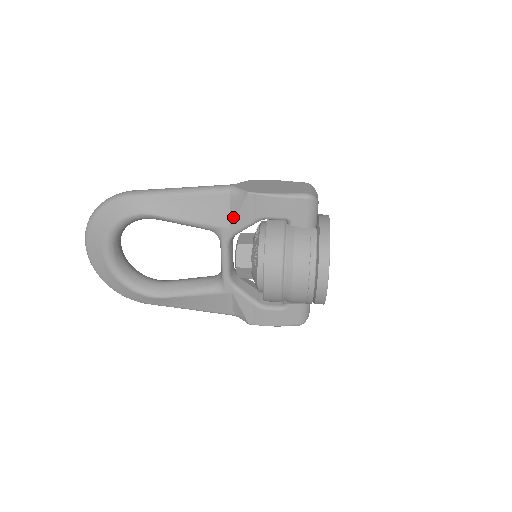
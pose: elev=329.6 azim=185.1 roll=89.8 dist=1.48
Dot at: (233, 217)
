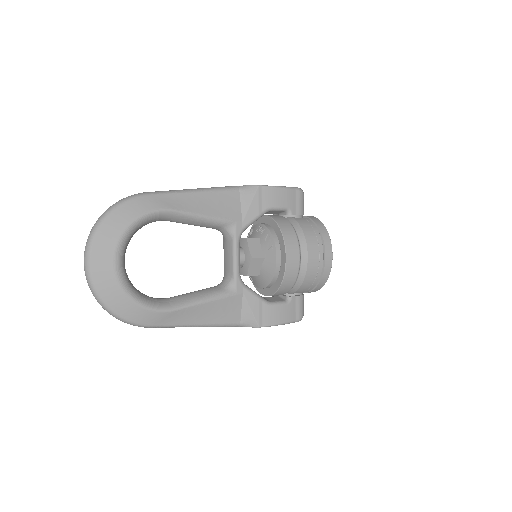
Dot at: (244, 210)
